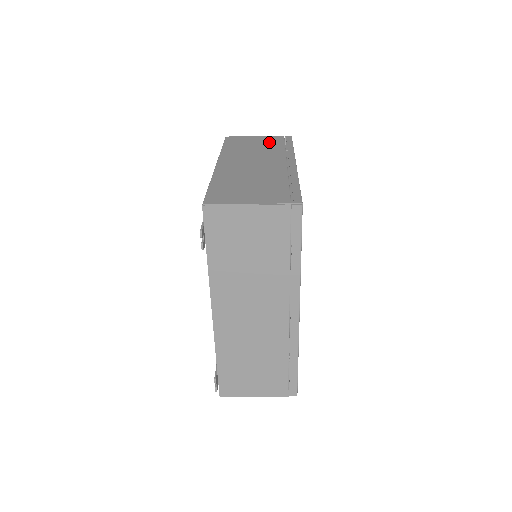
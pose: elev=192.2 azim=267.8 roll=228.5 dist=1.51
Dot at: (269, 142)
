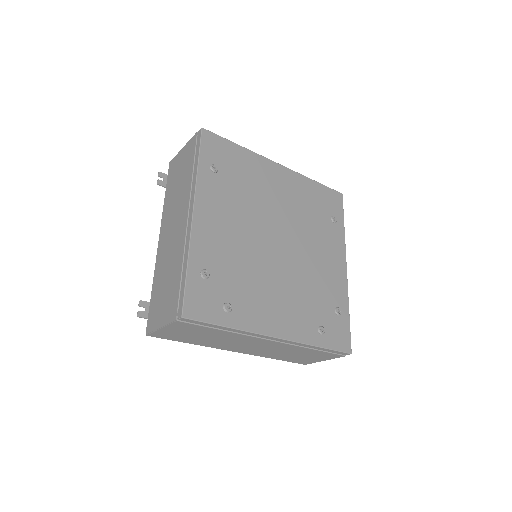
Dot at: occluded
